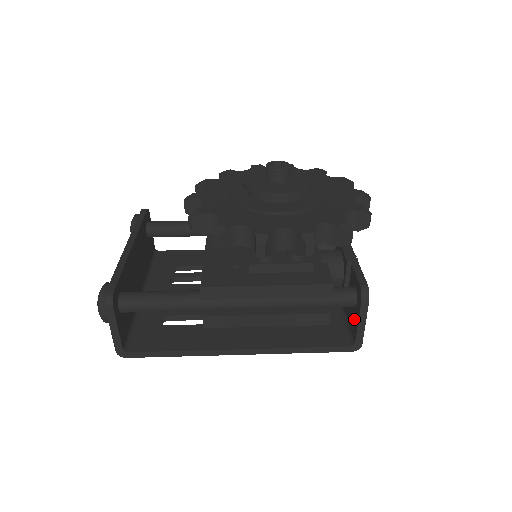
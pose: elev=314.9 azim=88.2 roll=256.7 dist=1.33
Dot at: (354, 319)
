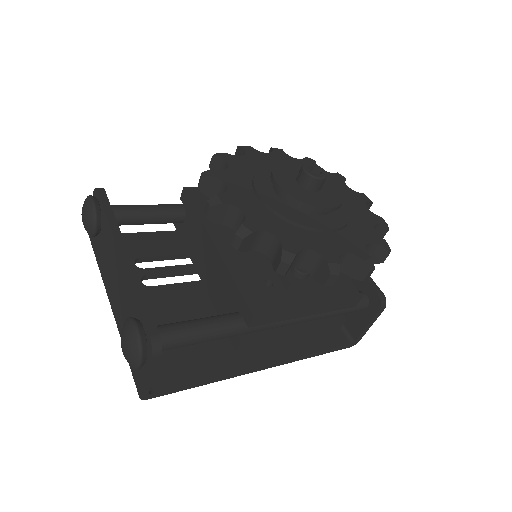
Dot at: (357, 320)
